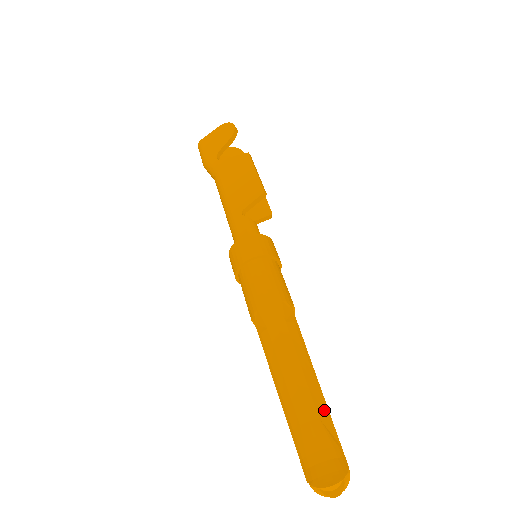
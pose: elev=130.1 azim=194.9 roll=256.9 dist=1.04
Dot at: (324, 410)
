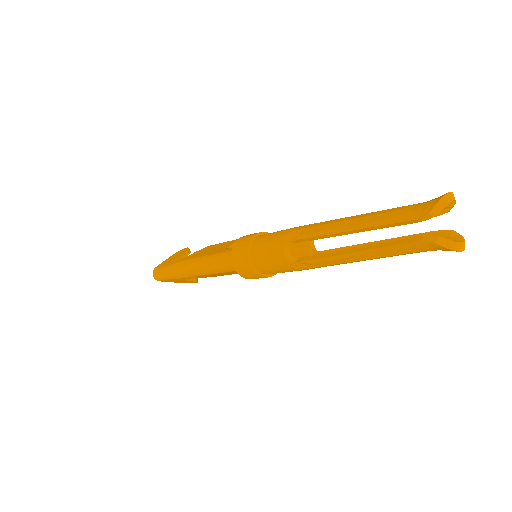
Dot at: occluded
